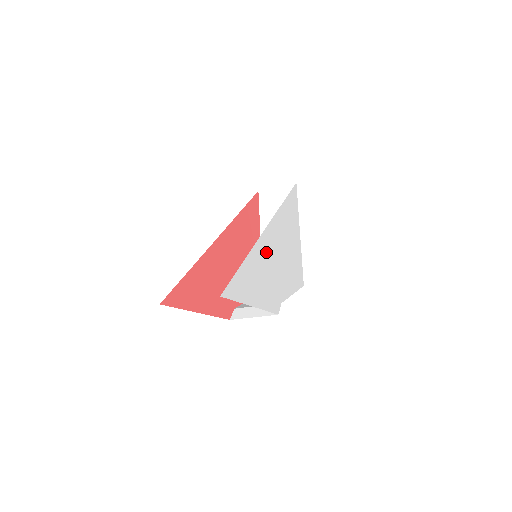
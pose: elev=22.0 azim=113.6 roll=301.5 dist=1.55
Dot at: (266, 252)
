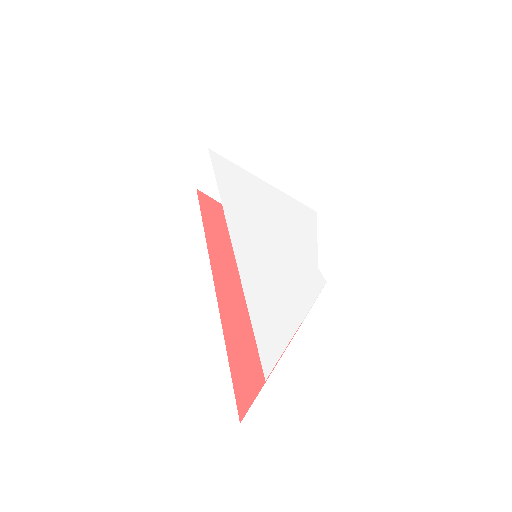
Dot at: (256, 259)
